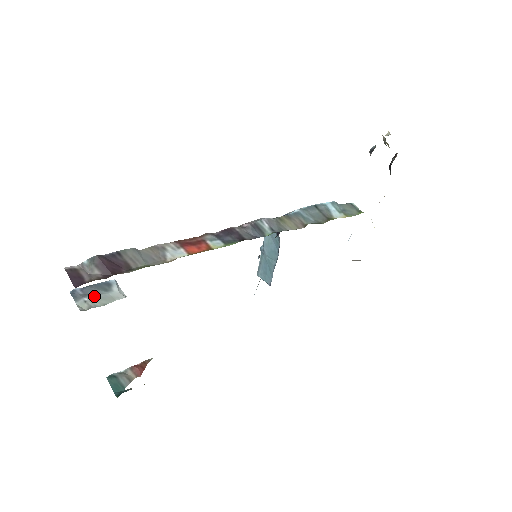
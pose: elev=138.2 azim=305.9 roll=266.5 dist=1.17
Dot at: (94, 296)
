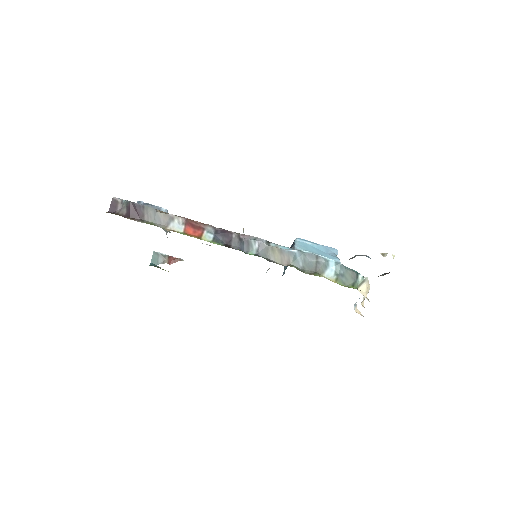
Dot at: occluded
